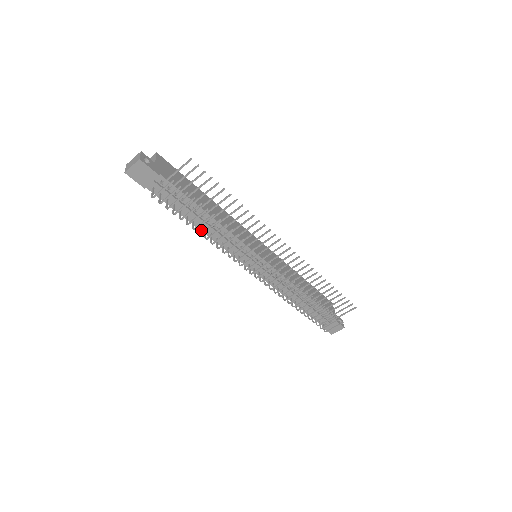
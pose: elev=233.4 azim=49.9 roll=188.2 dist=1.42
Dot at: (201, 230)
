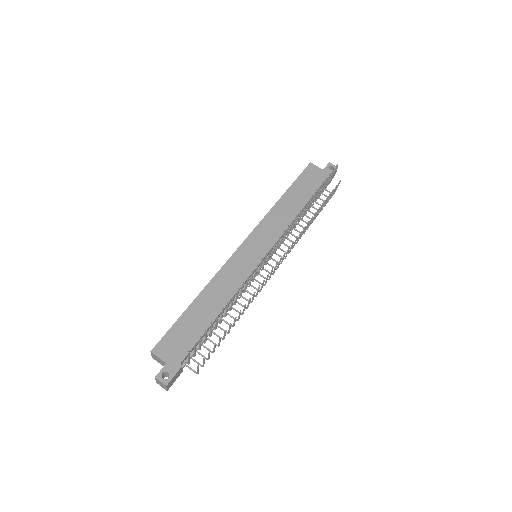
Dot at: occluded
